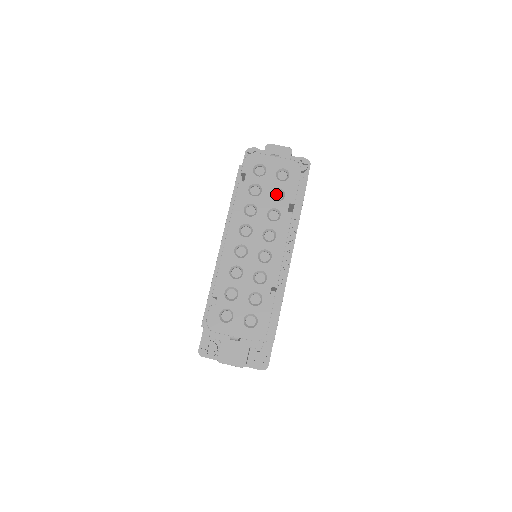
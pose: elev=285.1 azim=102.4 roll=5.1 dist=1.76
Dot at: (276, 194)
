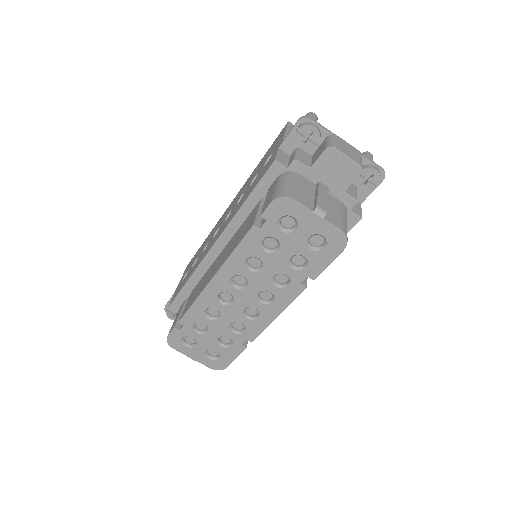
Dot at: (297, 257)
